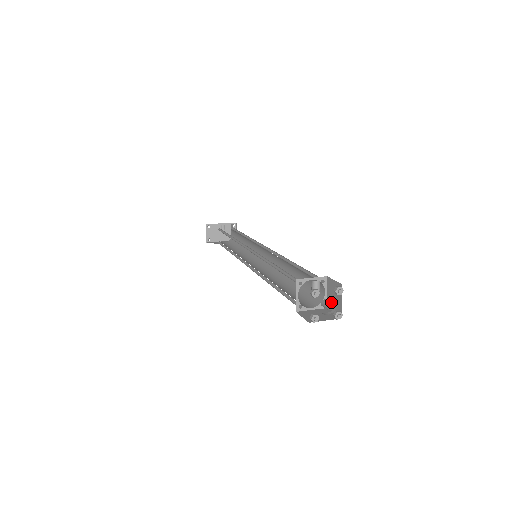
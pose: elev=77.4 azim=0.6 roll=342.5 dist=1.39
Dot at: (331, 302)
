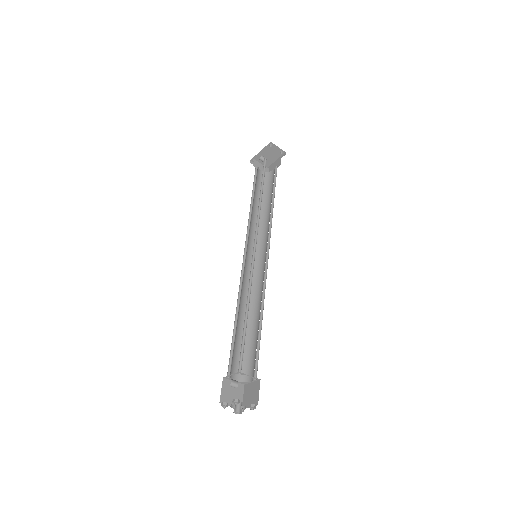
Dot at: occluded
